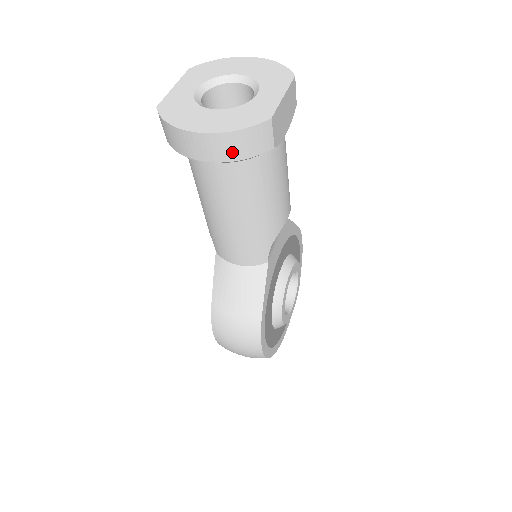
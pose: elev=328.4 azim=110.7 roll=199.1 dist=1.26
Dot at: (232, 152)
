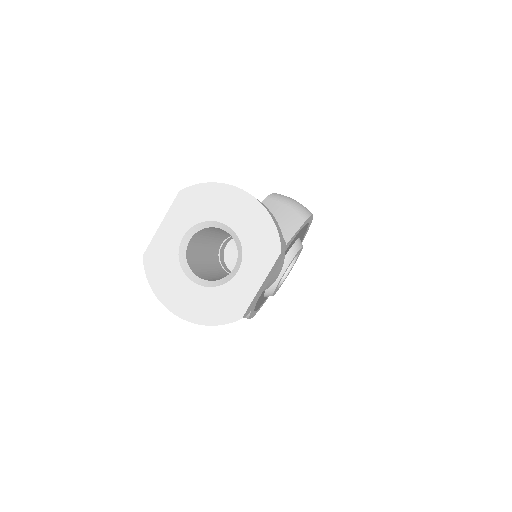
Dot at: occluded
